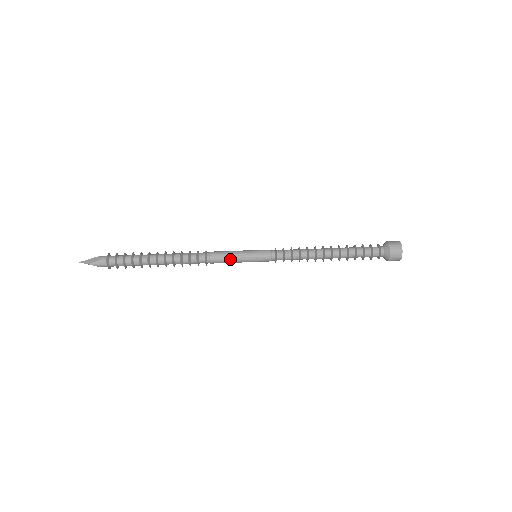
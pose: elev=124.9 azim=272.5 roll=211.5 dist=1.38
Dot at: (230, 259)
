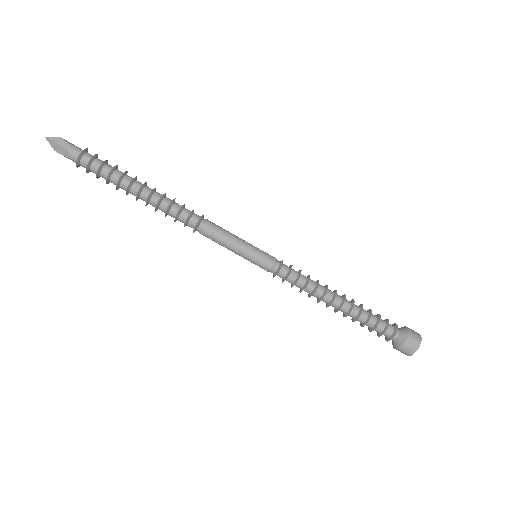
Dot at: (223, 246)
